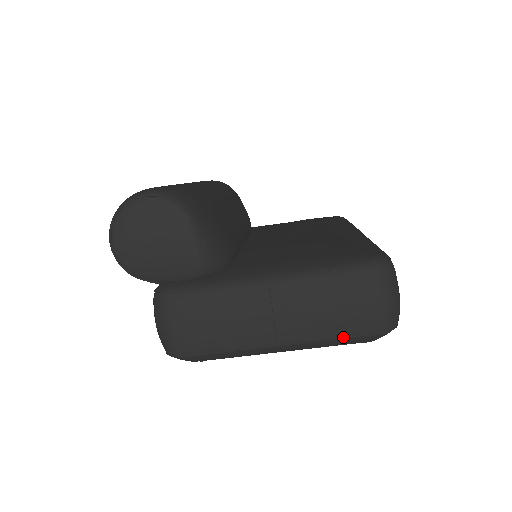
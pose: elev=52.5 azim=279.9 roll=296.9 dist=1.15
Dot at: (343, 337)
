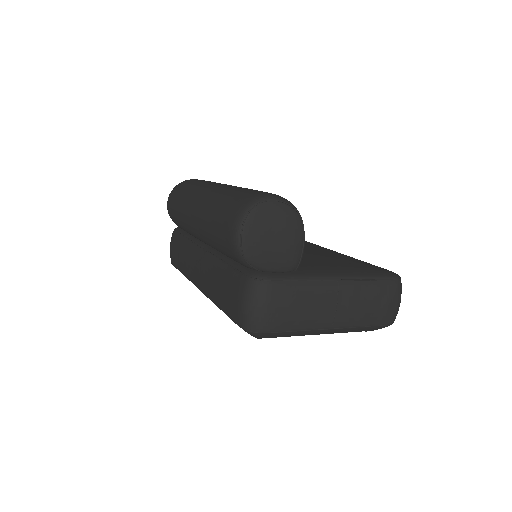
Dot at: (370, 326)
